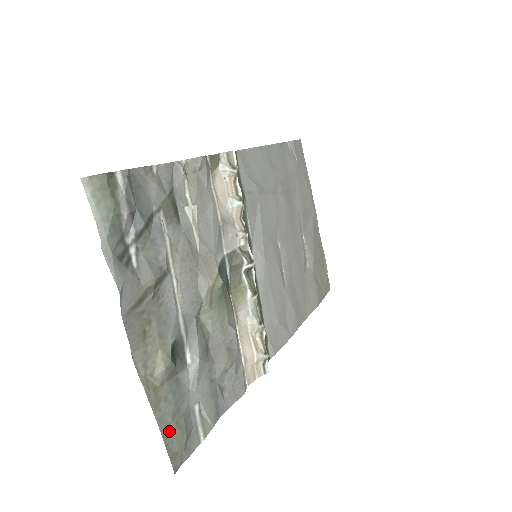
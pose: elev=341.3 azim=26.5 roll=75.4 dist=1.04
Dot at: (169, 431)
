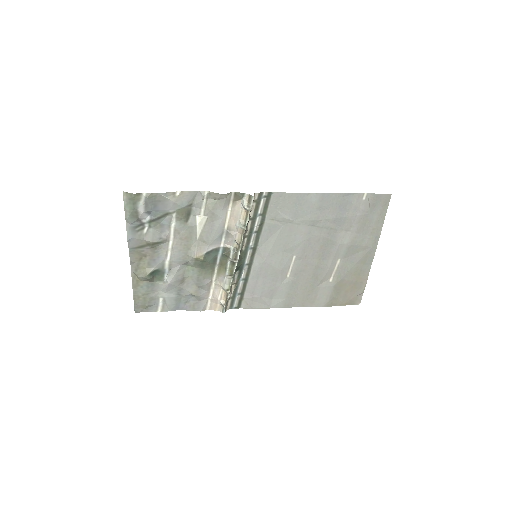
Dot at: (138, 298)
